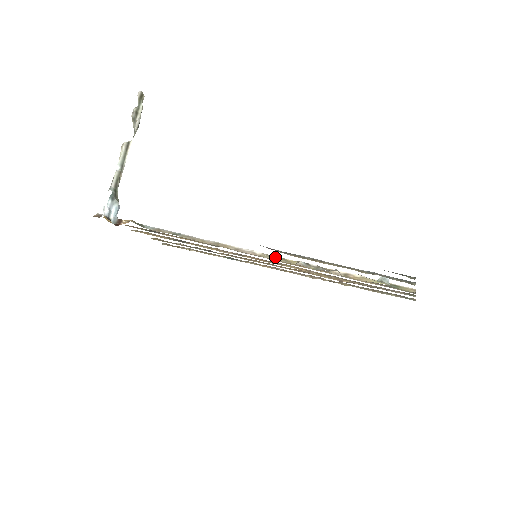
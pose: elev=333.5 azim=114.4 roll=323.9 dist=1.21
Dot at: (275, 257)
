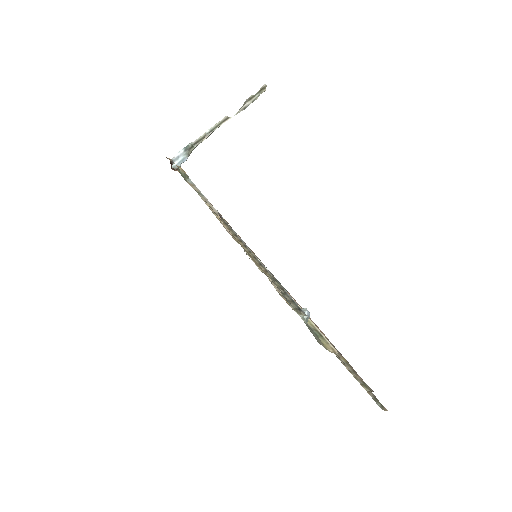
Dot at: occluded
